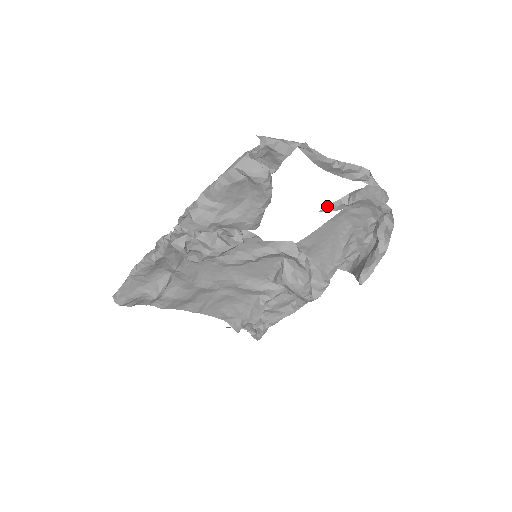
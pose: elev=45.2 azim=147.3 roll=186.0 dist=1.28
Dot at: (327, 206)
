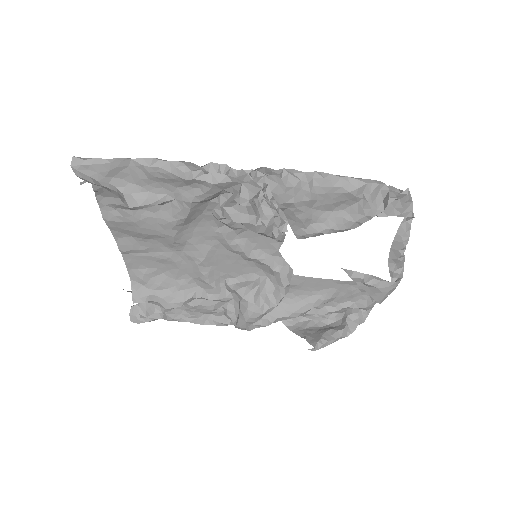
Dot at: (350, 270)
